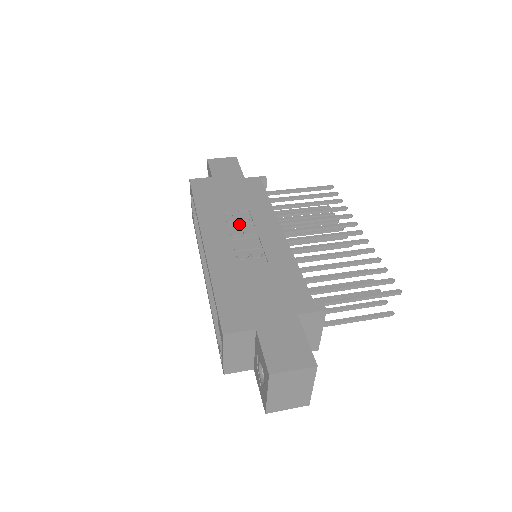
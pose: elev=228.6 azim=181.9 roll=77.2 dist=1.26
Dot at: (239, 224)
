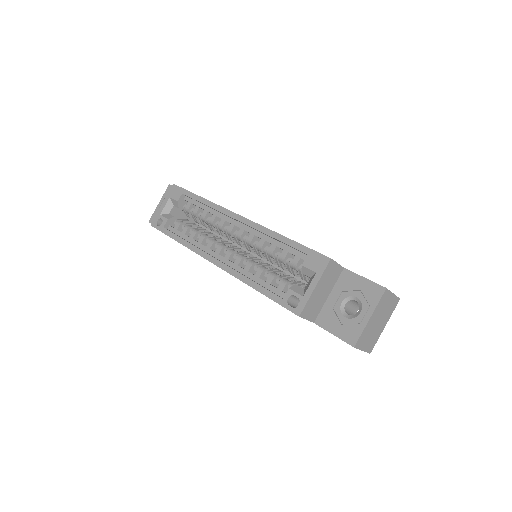
Dot at: occluded
